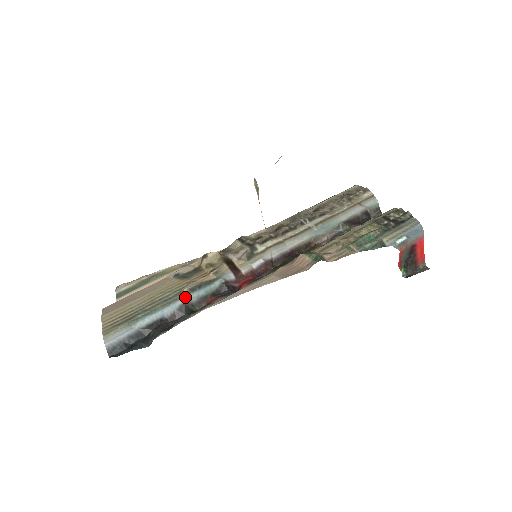
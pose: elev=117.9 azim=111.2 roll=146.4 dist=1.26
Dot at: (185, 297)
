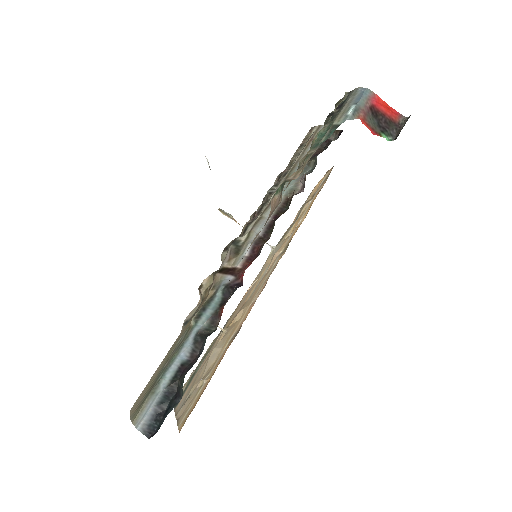
Dot at: (194, 328)
